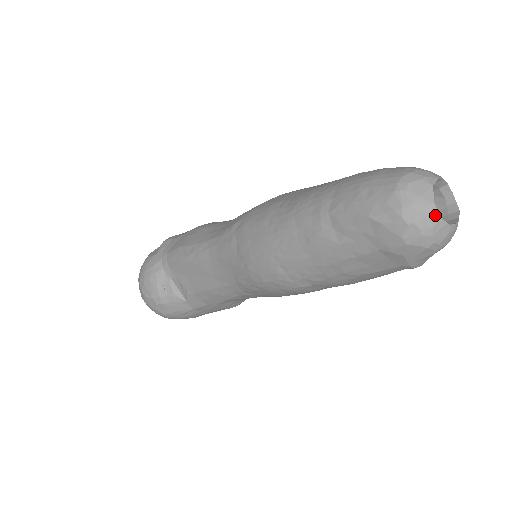
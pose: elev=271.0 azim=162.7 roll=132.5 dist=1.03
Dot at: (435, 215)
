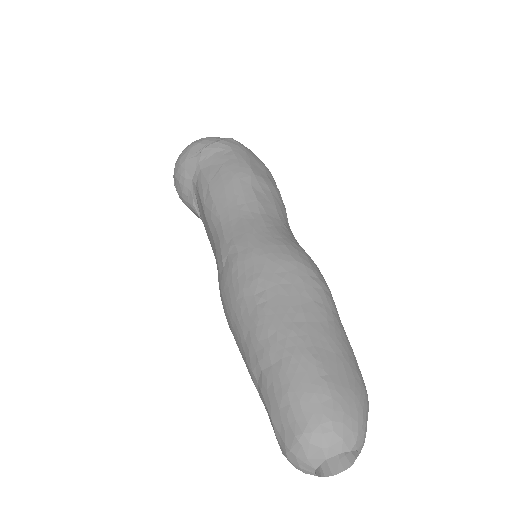
Dot at: (311, 473)
